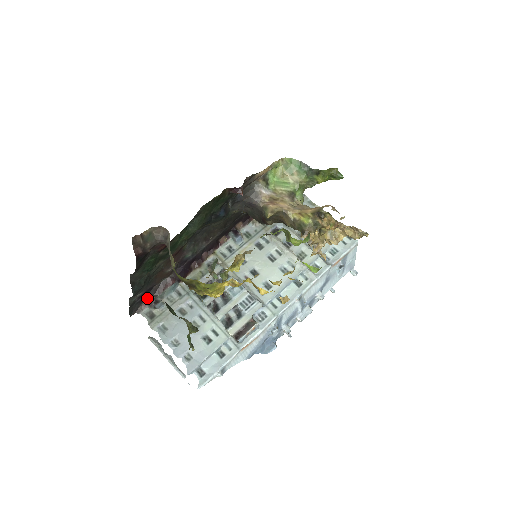
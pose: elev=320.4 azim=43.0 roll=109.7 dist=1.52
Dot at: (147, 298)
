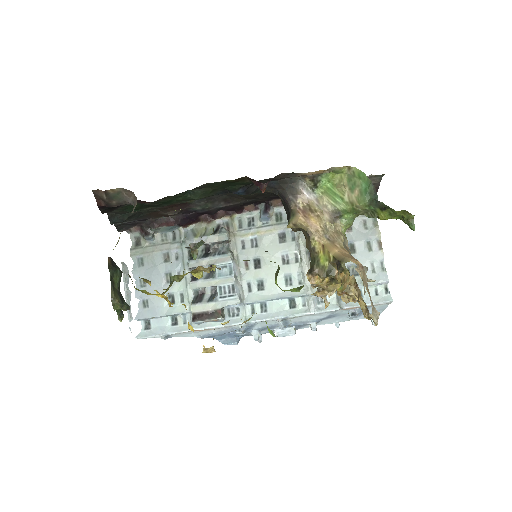
Dot at: (141, 224)
